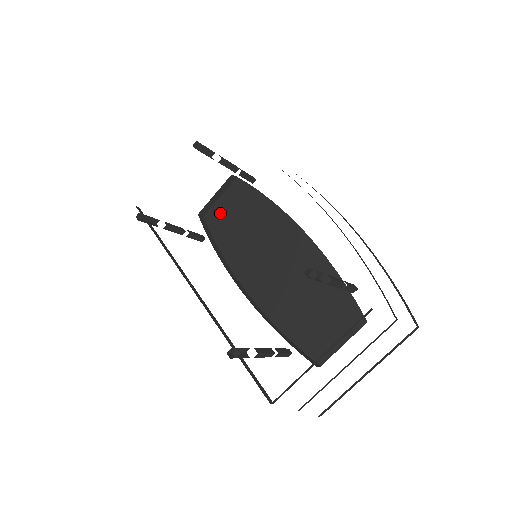
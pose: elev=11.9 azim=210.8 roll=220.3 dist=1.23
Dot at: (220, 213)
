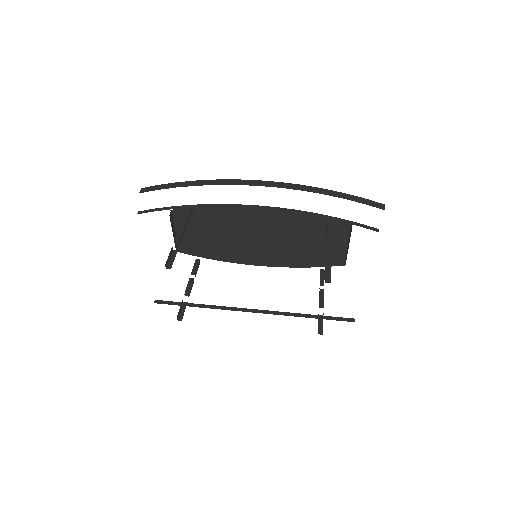
Dot at: (188, 237)
